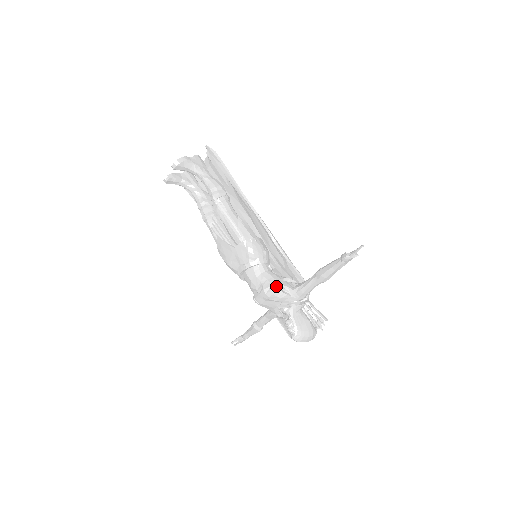
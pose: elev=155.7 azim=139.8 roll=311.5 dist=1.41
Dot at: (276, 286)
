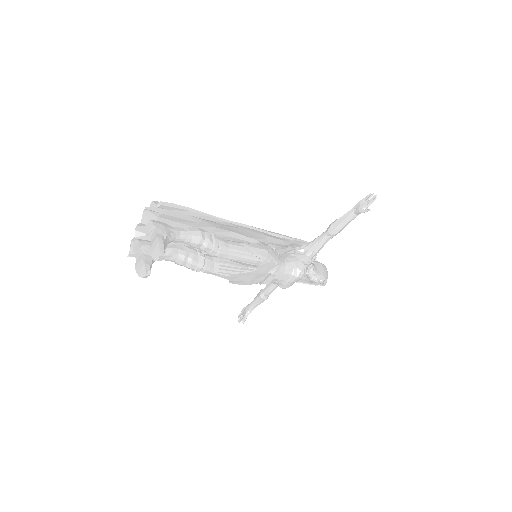
Dot at: (303, 267)
